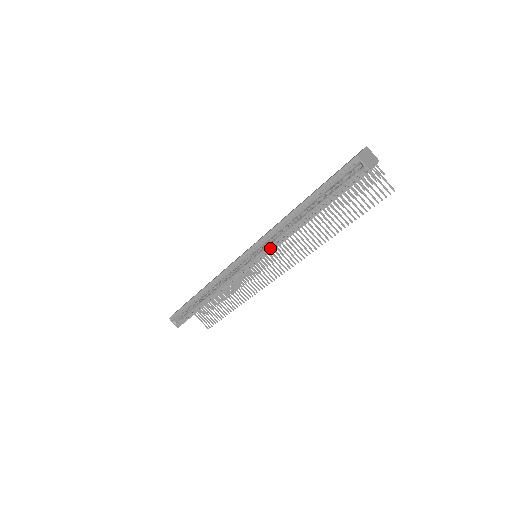
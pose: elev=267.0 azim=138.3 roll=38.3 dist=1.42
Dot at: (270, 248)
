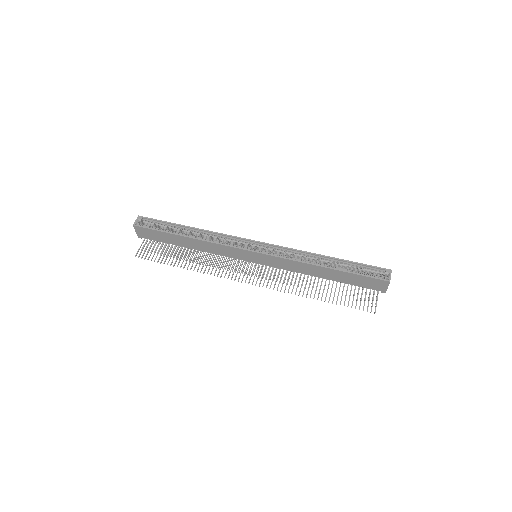
Dot at: (281, 256)
